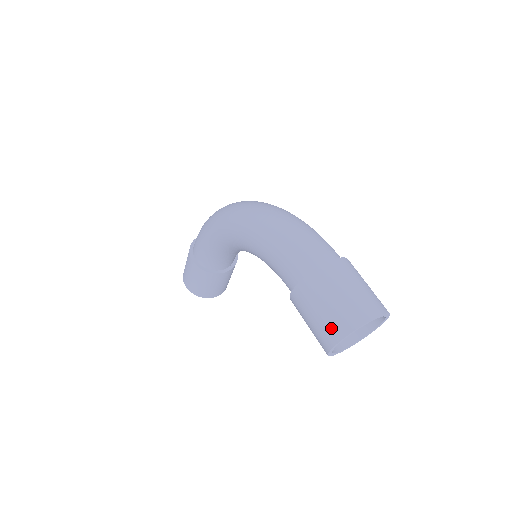
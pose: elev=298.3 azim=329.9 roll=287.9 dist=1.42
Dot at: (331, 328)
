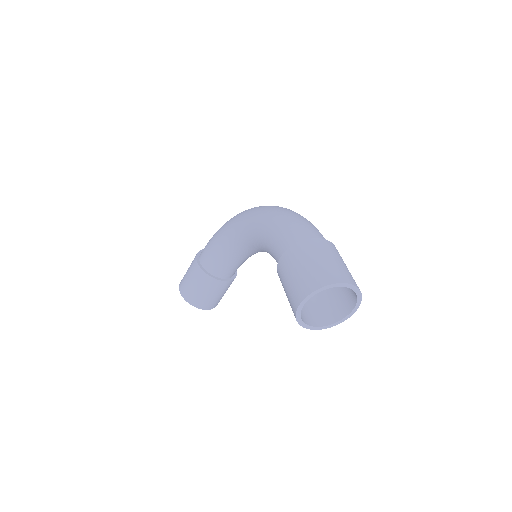
Dot at: (307, 282)
